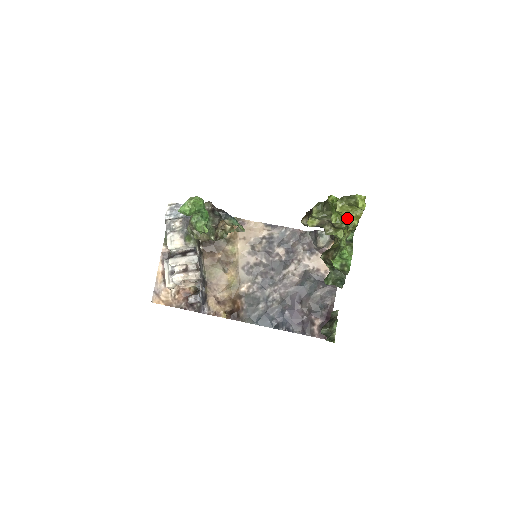
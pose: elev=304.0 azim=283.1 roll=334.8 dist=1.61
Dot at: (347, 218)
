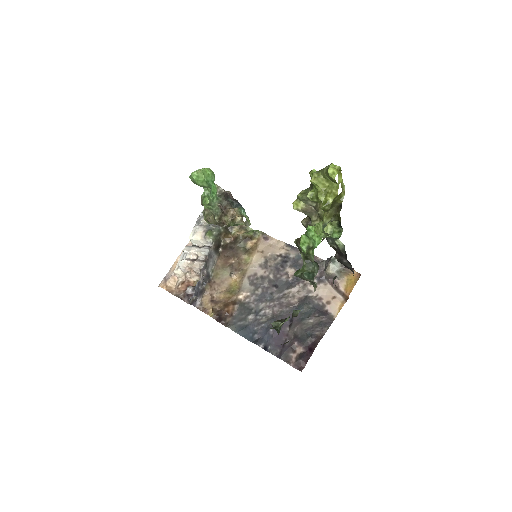
Dot at: (322, 193)
